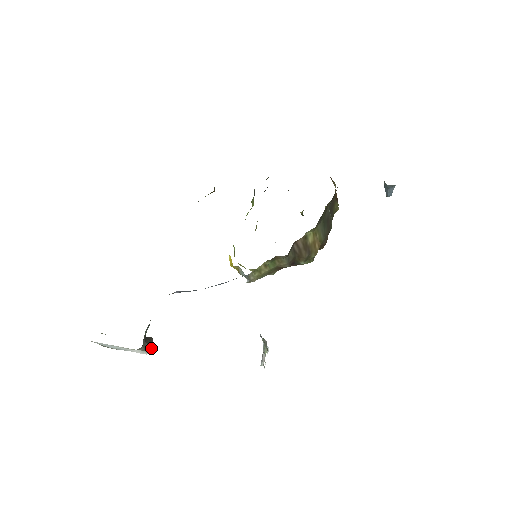
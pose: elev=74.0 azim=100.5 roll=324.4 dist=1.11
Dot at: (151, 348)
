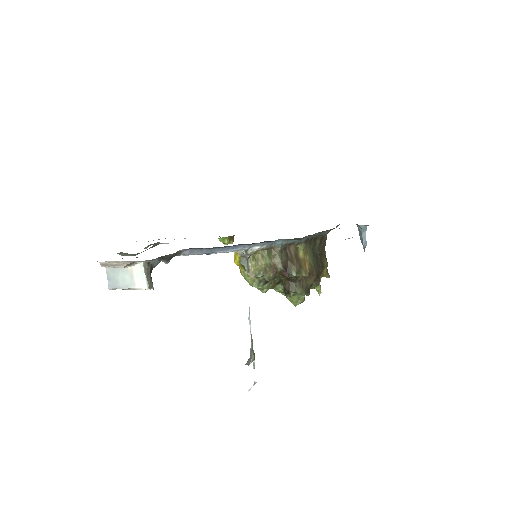
Dot at: (151, 286)
